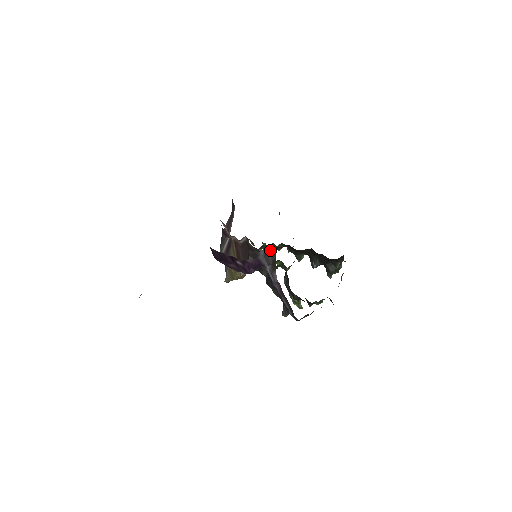
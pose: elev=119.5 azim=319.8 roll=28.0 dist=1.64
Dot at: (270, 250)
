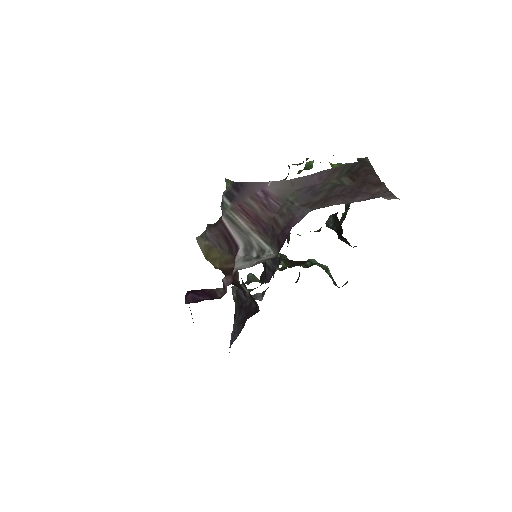
Dot at: occluded
